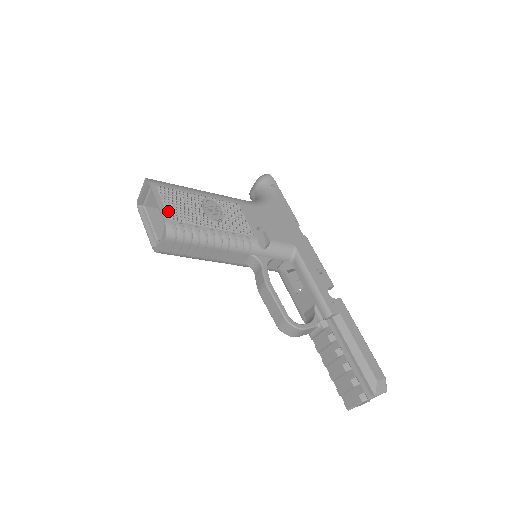
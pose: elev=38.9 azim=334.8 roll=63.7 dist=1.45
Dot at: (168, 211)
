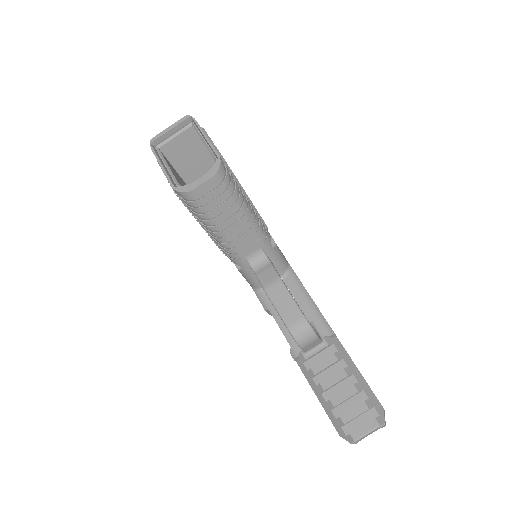
Dot at: (219, 152)
